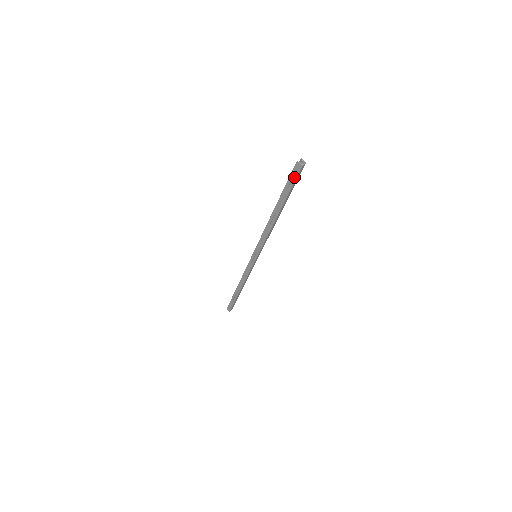
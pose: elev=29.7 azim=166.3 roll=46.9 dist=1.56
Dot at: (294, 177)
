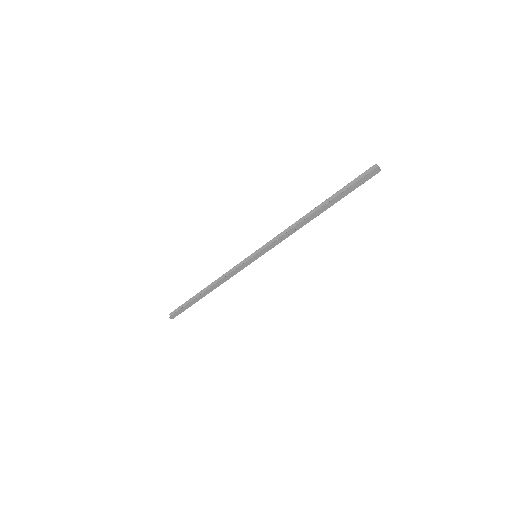
Dot at: (364, 181)
